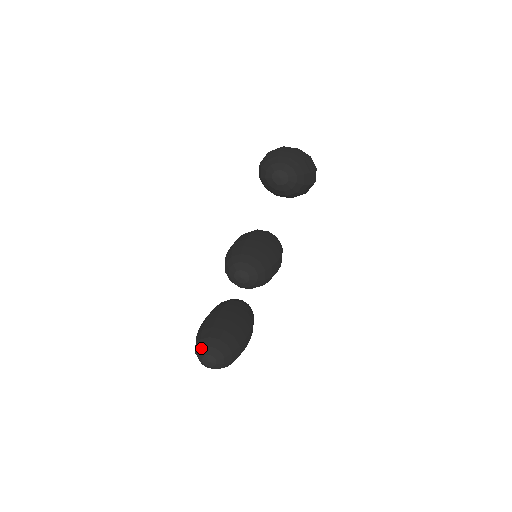
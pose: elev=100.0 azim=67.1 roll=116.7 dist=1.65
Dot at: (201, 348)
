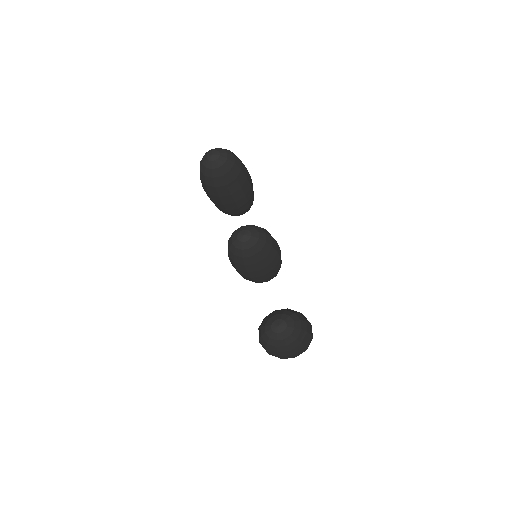
Dot at: (264, 326)
